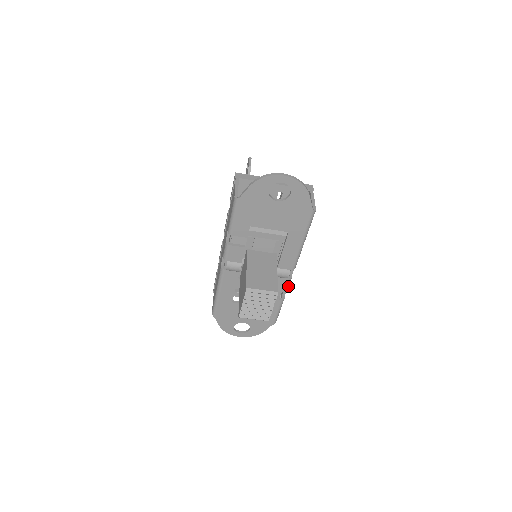
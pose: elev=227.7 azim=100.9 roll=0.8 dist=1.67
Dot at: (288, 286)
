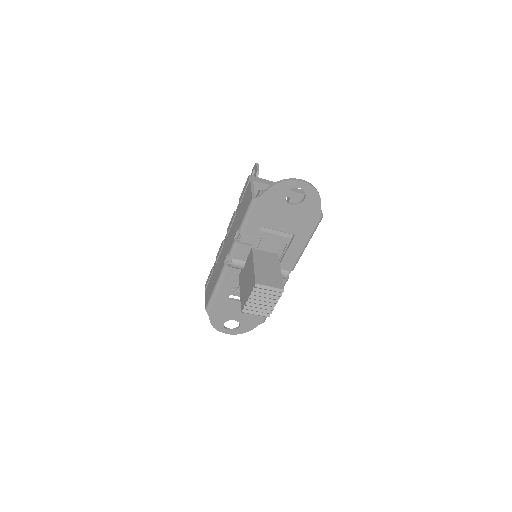
Dot at: occluded
